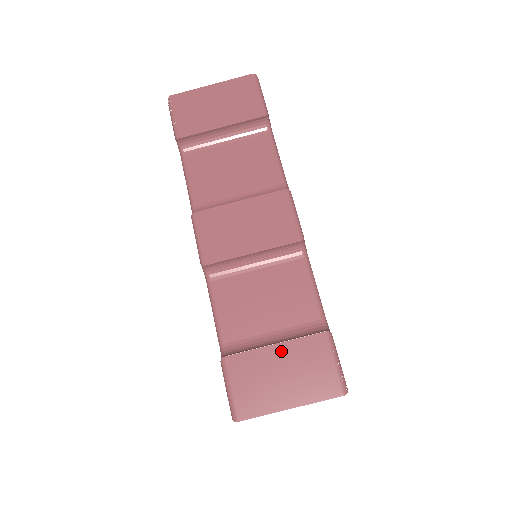
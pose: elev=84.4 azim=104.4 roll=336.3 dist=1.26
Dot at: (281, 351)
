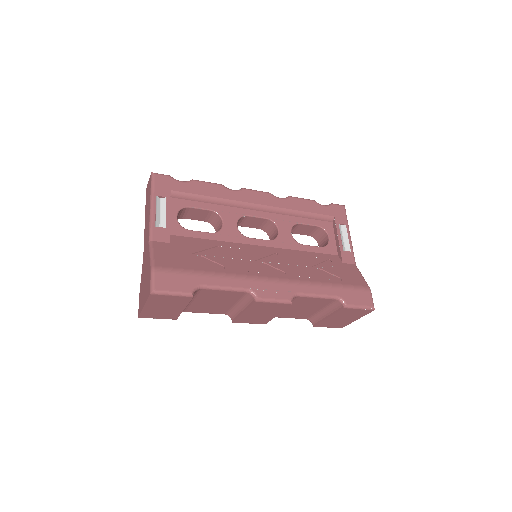
Dot at: (333, 318)
